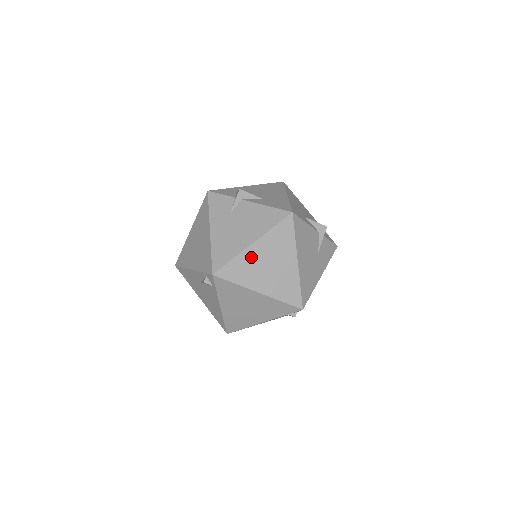
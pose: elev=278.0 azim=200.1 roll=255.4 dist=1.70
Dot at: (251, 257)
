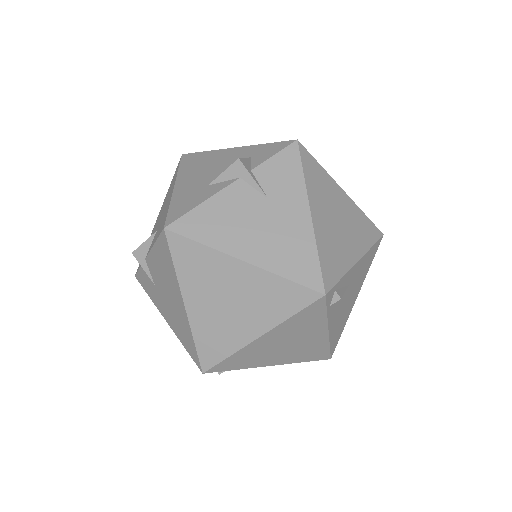
Dot at: (203, 318)
